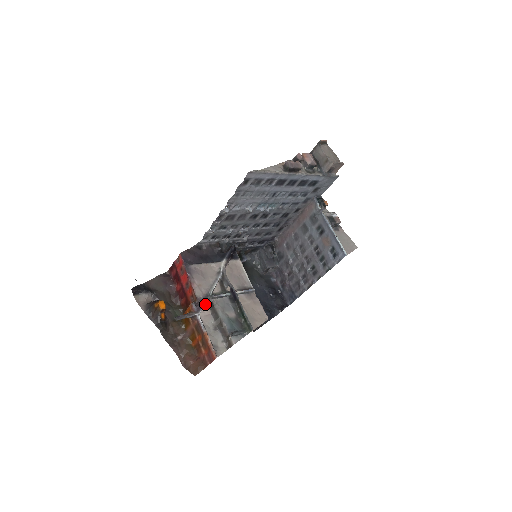
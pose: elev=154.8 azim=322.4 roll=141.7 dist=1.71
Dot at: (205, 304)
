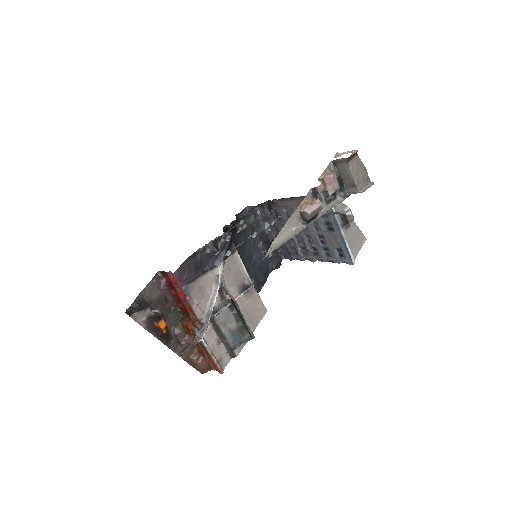
Dot at: (207, 326)
